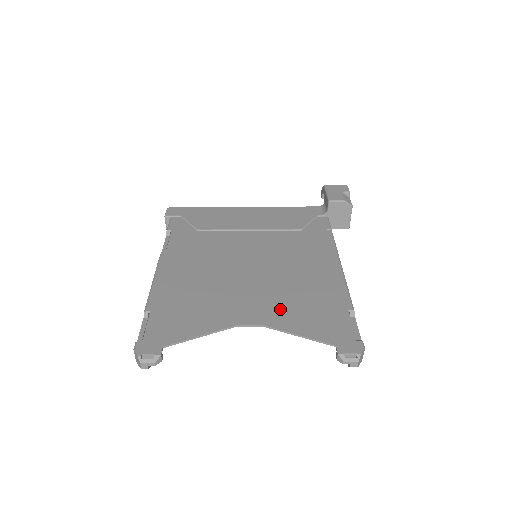
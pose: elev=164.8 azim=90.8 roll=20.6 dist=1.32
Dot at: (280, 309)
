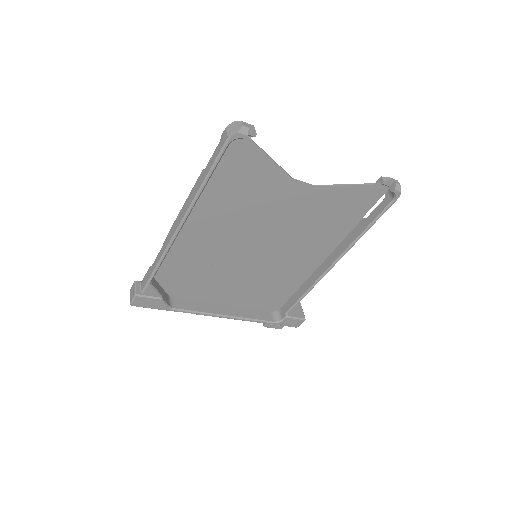
Dot at: (315, 204)
